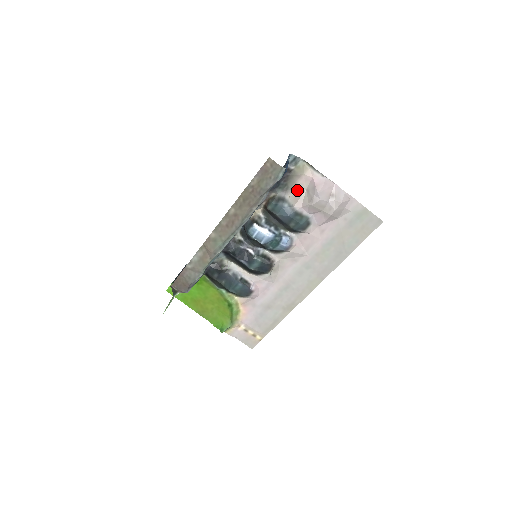
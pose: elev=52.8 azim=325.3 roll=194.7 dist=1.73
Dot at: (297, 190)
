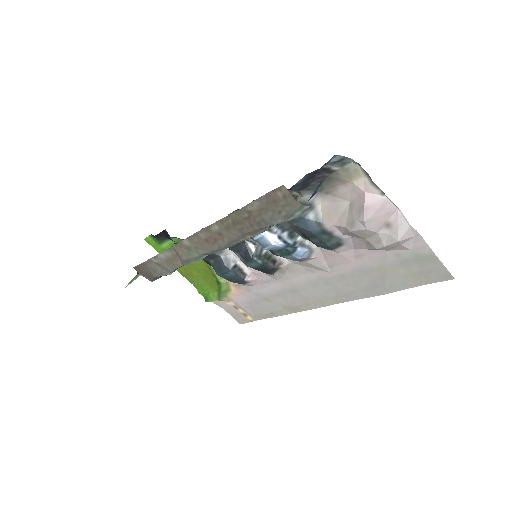
Dot at: (335, 197)
